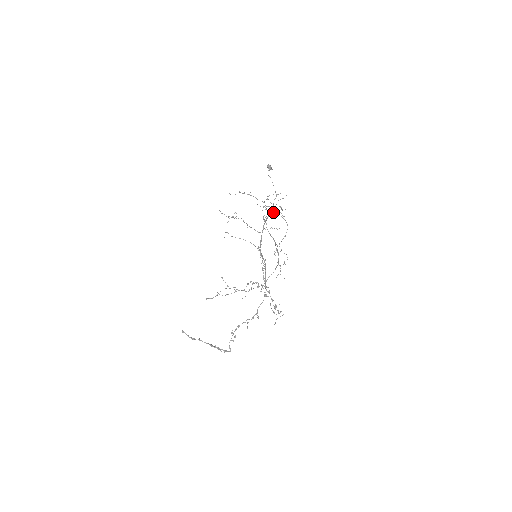
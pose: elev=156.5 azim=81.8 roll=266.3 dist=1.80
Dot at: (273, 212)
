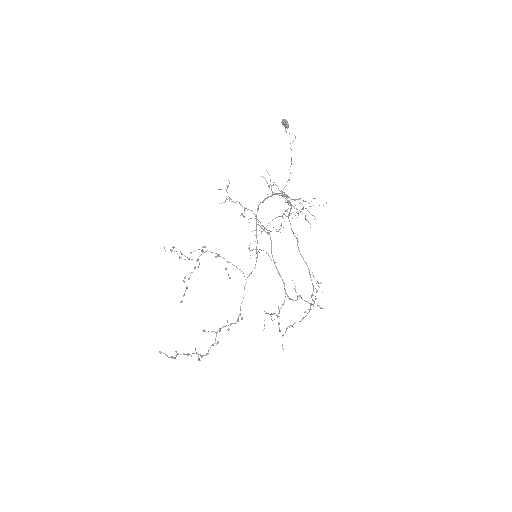
Dot at: (291, 207)
